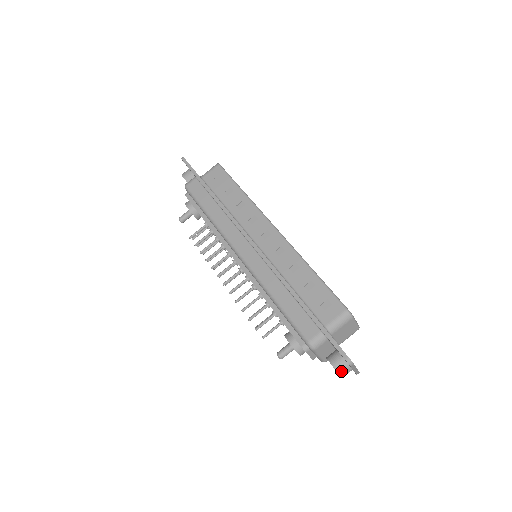
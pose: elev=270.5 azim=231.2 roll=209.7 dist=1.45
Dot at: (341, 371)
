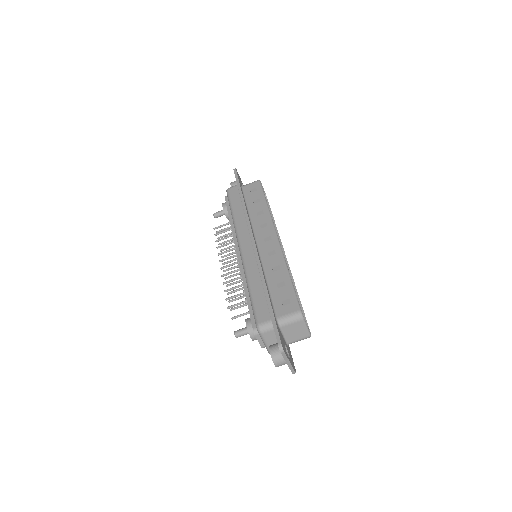
Dot at: (275, 358)
